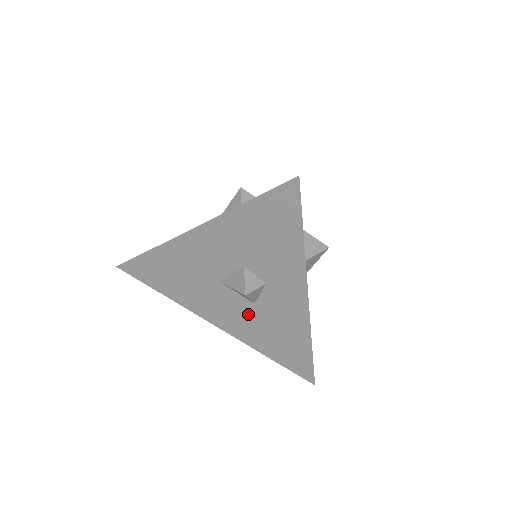
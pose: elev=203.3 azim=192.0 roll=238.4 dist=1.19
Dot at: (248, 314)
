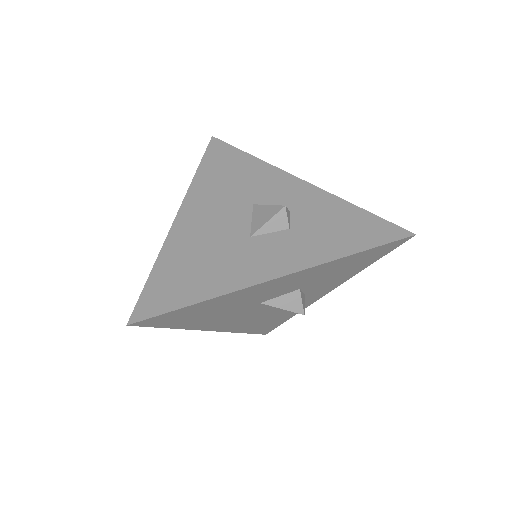
Dot at: (261, 315)
